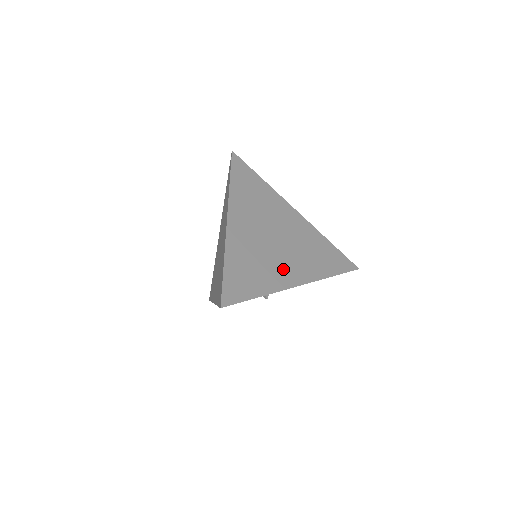
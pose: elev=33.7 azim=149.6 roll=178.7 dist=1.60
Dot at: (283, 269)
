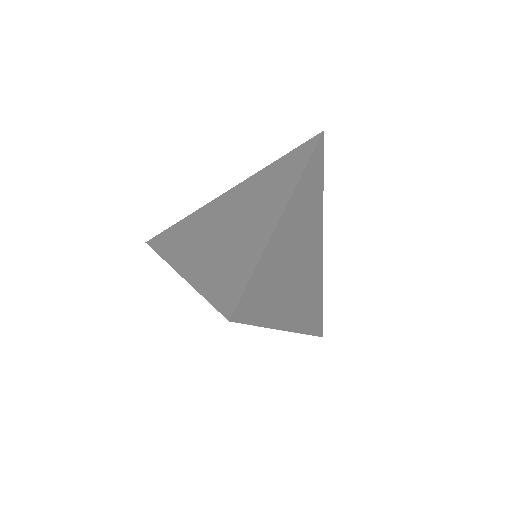
Dot at: (288, 303)
